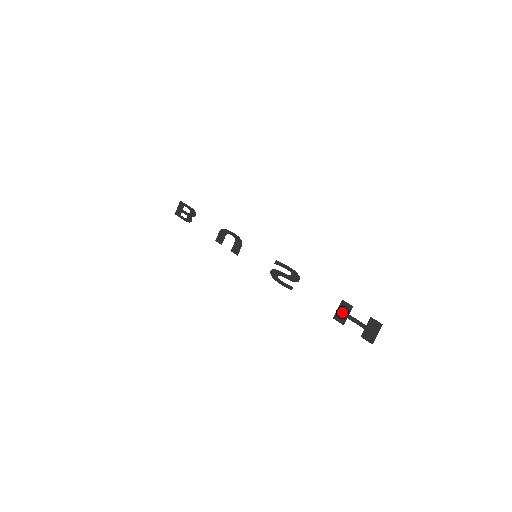
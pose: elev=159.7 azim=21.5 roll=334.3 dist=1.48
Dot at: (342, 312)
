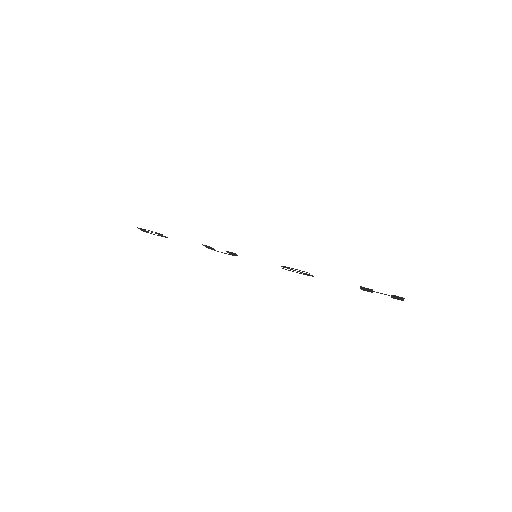
Dot at: occluded
